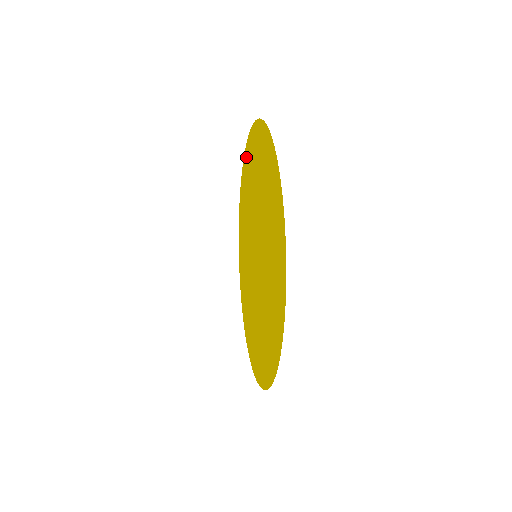
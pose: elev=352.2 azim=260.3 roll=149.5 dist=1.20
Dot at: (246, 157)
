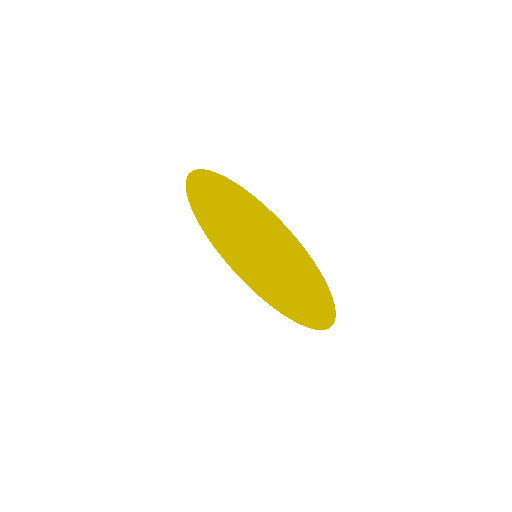
Dot at: (241, 194)
